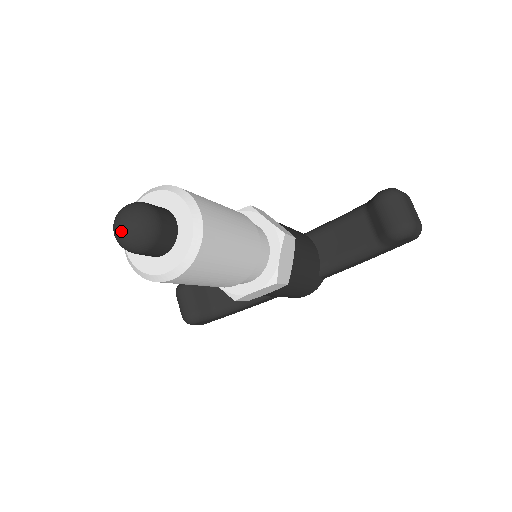
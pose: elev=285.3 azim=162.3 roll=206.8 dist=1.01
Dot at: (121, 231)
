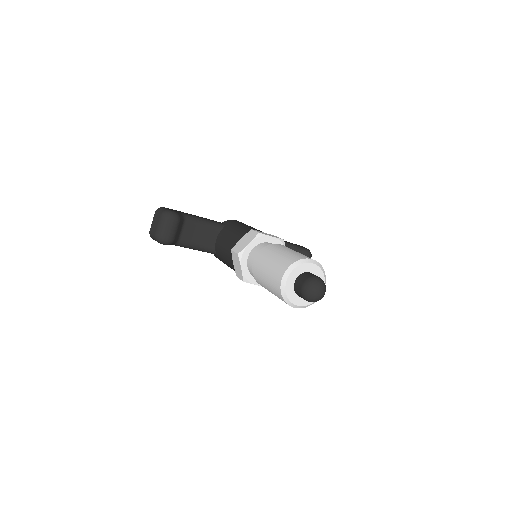
Dot at: (317, 295)
